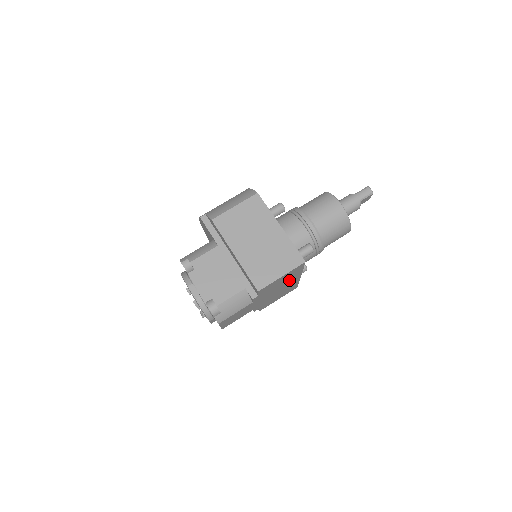
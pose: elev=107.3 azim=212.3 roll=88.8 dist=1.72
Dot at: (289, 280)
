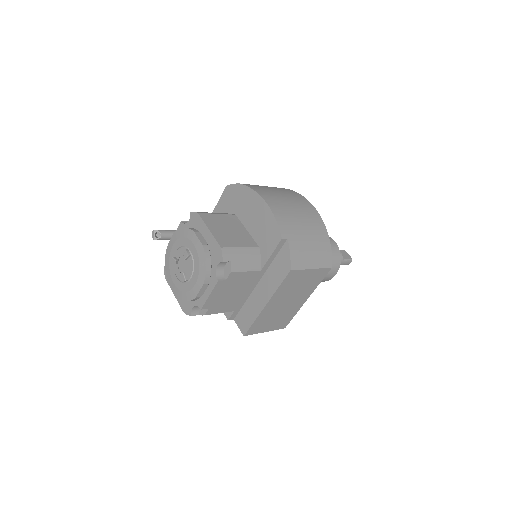
Dot at: occluded
